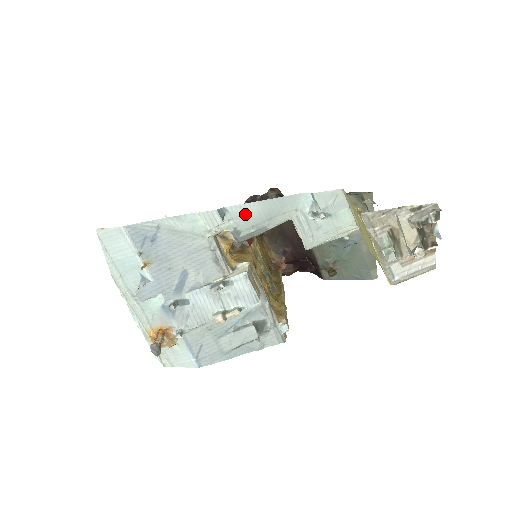
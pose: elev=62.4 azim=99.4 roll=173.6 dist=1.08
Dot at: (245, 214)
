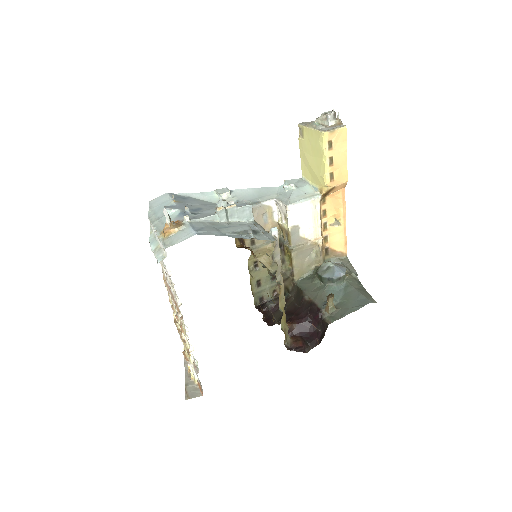
Dot at: (244, 194)
